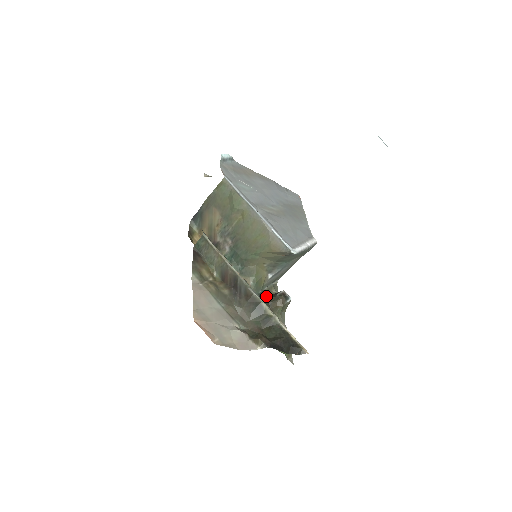
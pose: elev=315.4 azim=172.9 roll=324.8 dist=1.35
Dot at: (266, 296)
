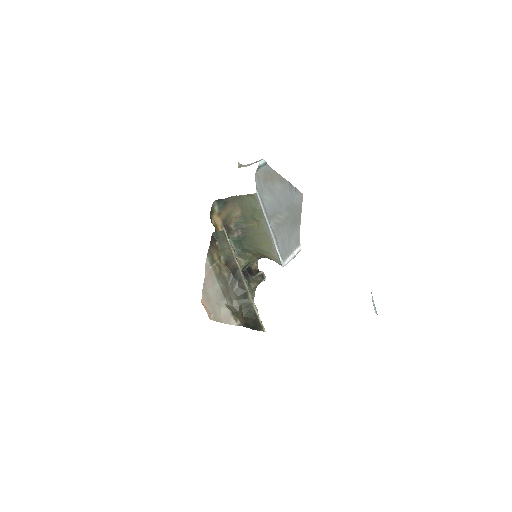
Dot at: (250, 272)
